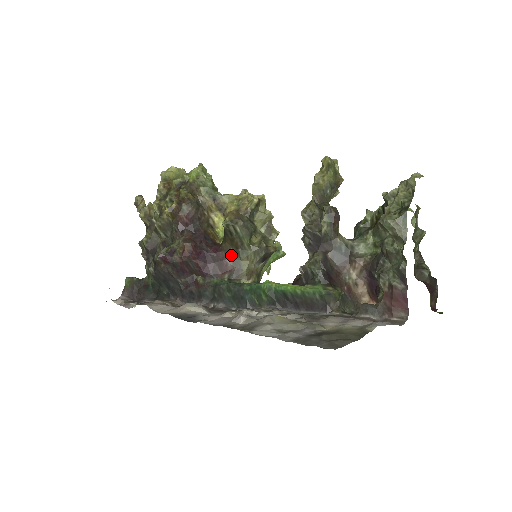
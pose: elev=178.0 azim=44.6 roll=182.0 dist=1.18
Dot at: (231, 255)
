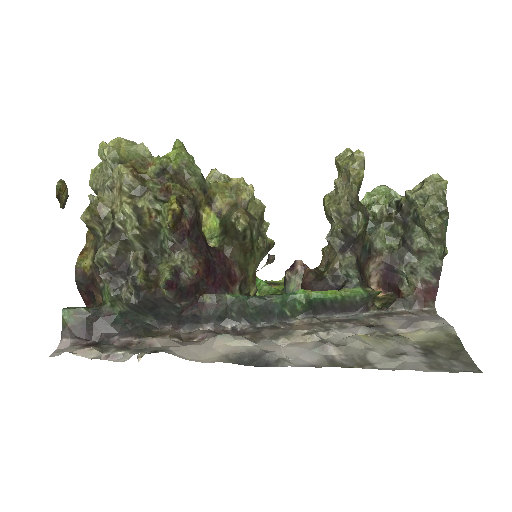
Dot at: (239, 262)
